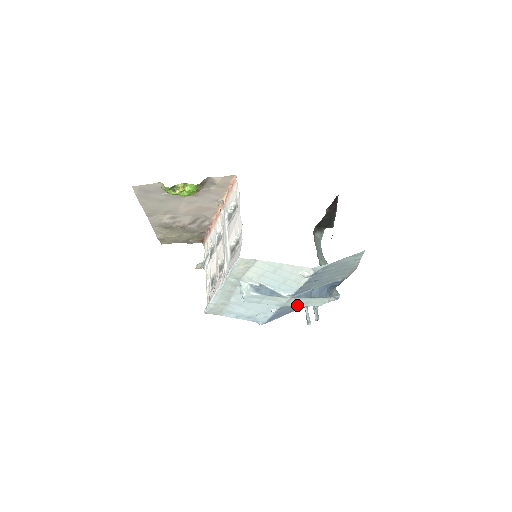
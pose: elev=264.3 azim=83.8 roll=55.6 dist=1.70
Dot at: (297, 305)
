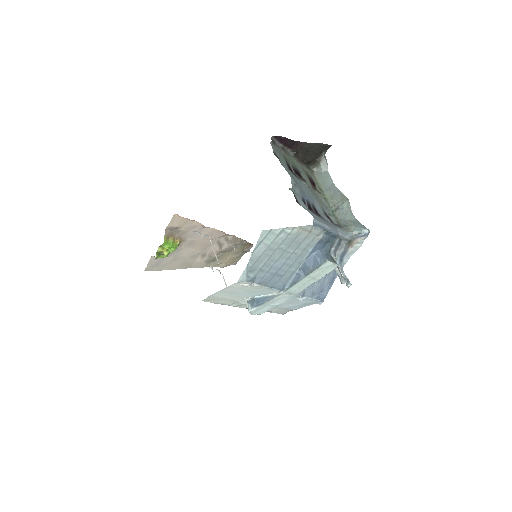
Dot at: (309, 285)
